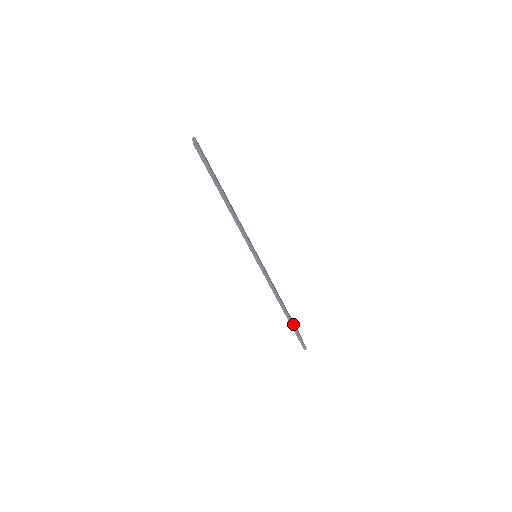
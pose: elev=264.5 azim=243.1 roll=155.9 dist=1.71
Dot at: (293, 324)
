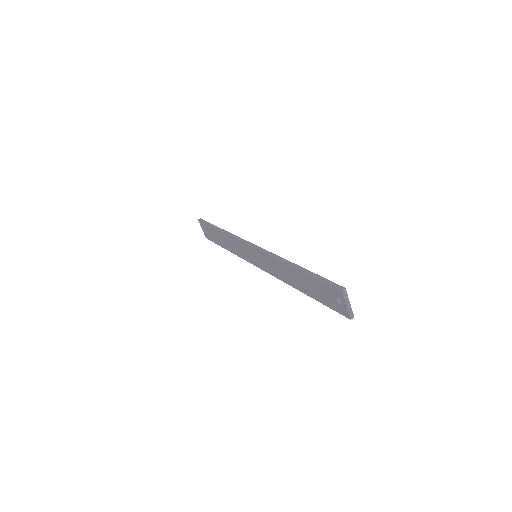
Dot at: (309, 271)
